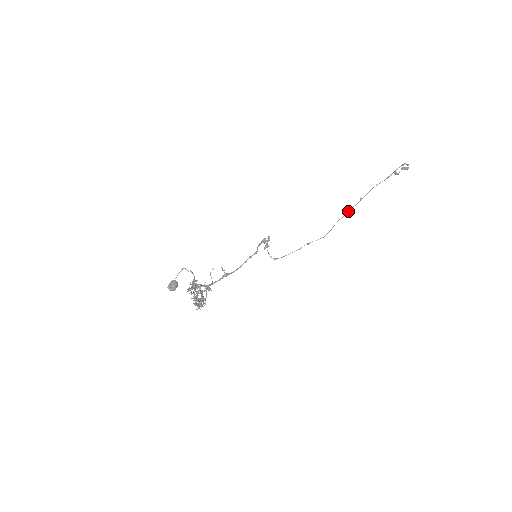
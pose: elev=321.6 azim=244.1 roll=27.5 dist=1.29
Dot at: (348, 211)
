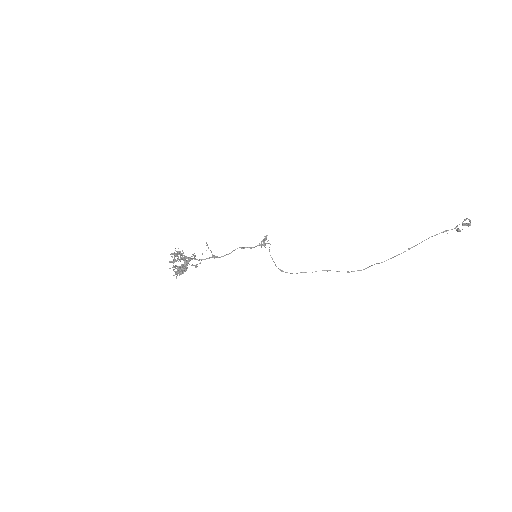
Dot at: occluded
